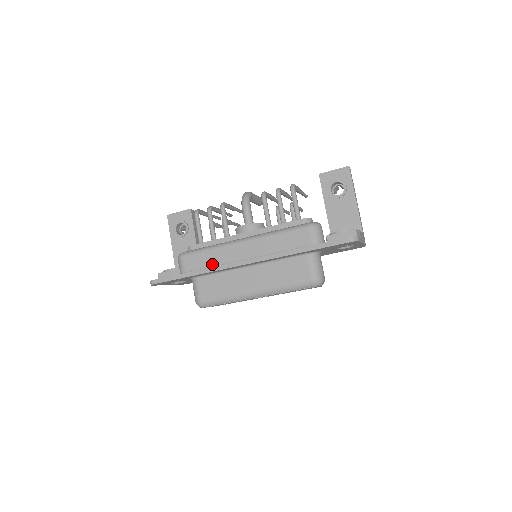
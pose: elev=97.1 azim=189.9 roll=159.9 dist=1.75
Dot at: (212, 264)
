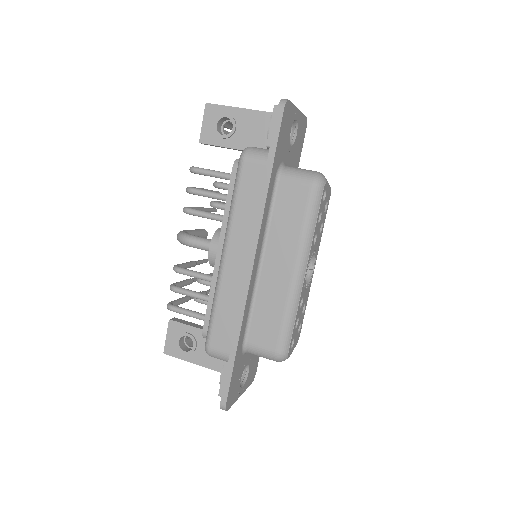
Dot at: (235, 311)
